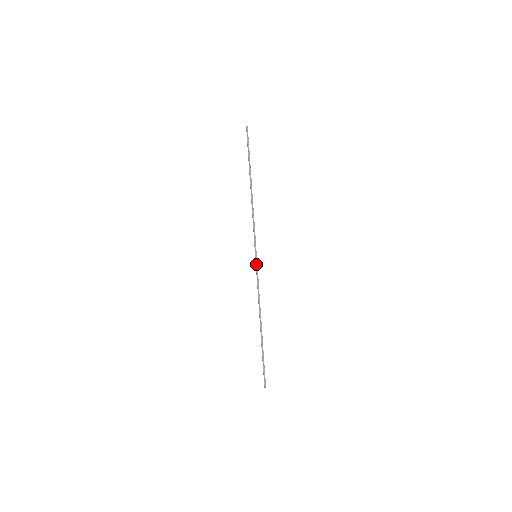
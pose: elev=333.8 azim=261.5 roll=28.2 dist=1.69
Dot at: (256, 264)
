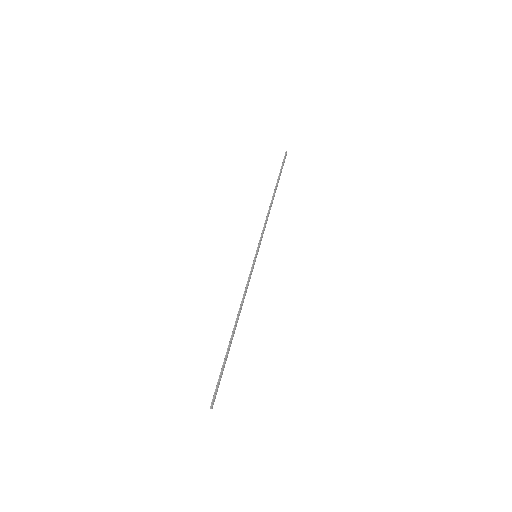
Dot at: (253, 263)
